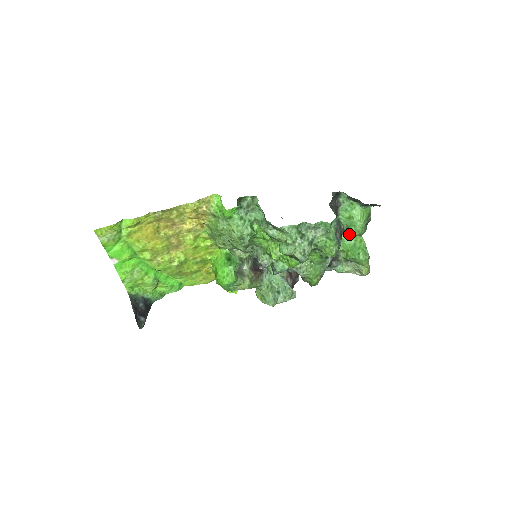
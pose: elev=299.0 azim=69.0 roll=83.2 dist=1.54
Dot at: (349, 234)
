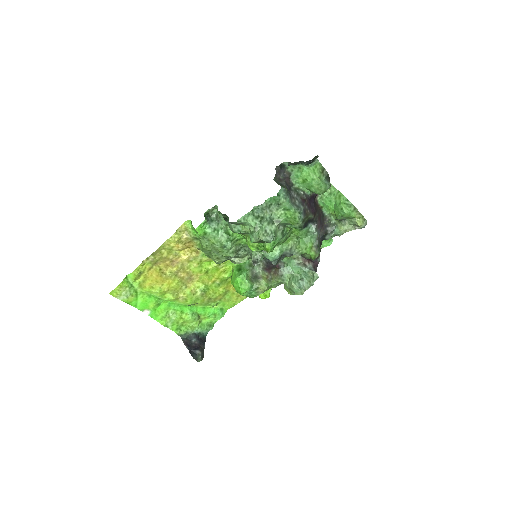
Dot at: (327, 196)
